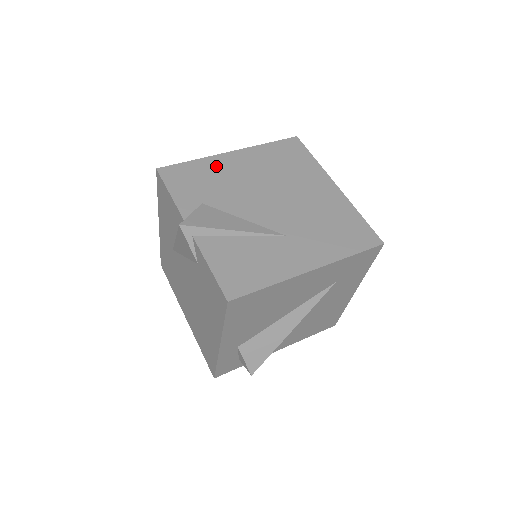
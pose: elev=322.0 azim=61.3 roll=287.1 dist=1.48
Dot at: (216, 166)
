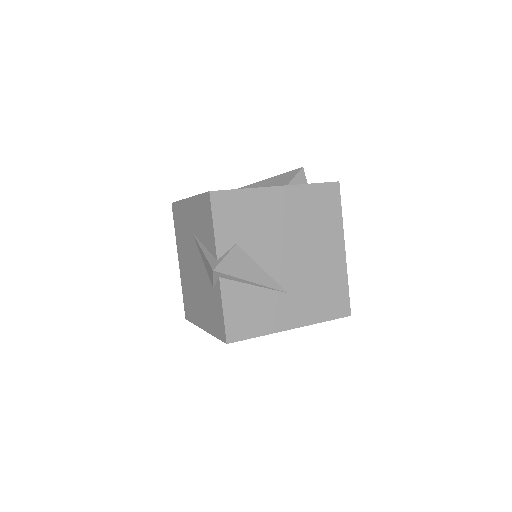
Dot at: (260, 202)
